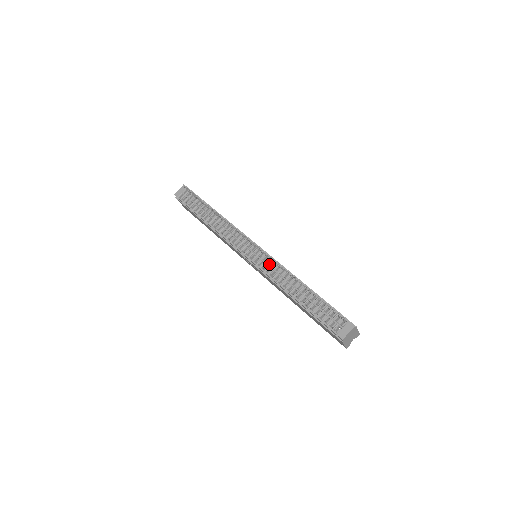
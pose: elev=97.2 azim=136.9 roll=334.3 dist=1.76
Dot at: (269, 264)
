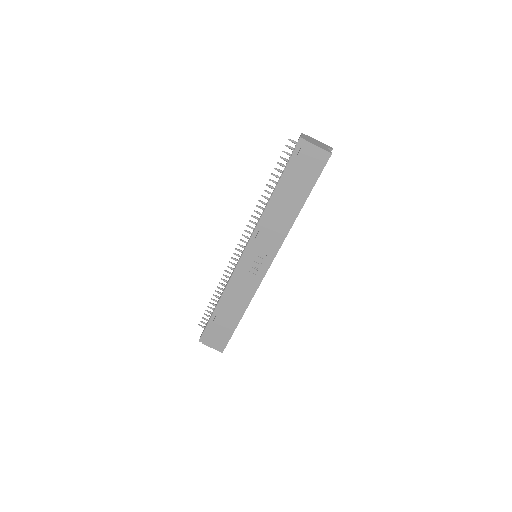
Dot at: occluded
